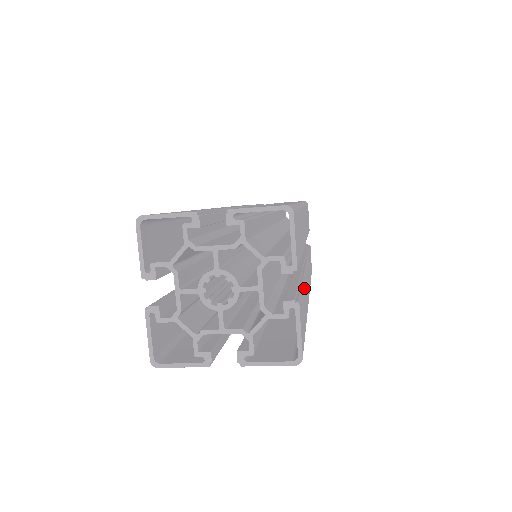
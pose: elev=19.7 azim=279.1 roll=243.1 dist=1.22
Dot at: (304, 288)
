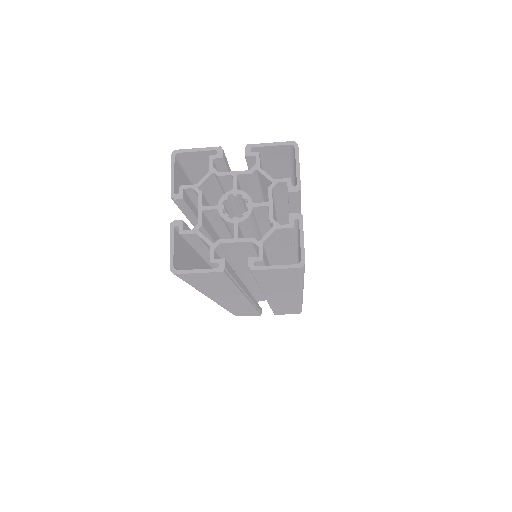
Dot at: occluded
